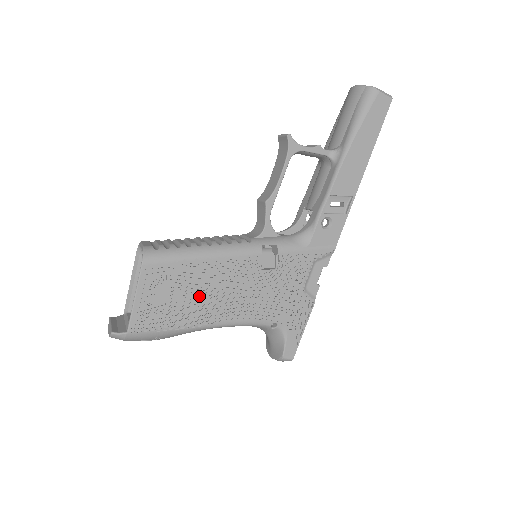
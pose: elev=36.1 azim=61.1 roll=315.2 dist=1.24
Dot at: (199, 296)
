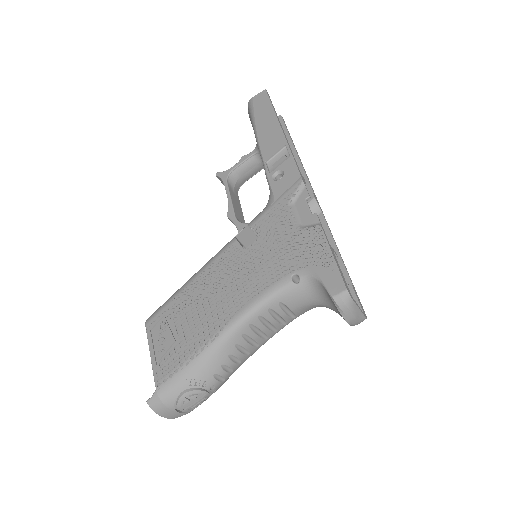
Dot at: (202, 312)
